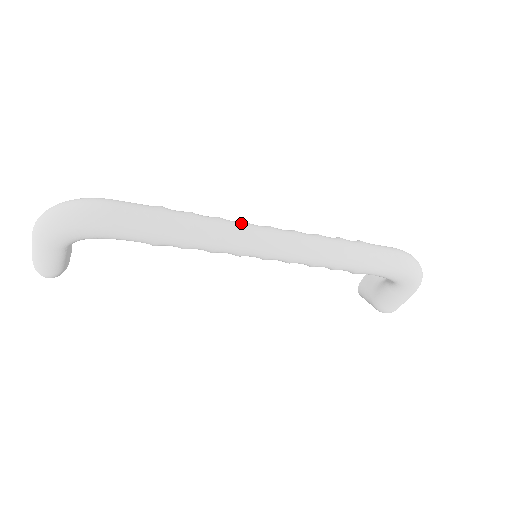
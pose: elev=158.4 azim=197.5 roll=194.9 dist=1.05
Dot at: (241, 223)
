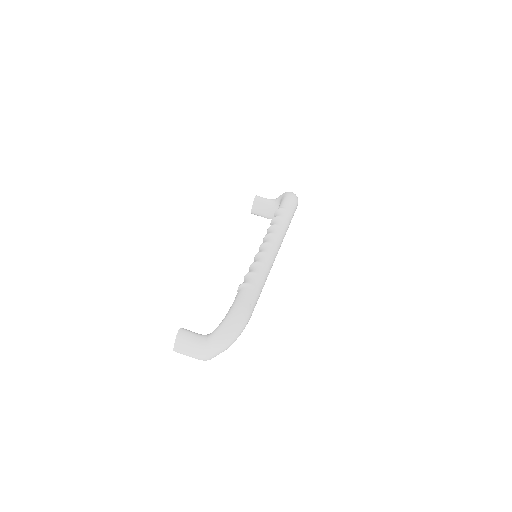
Dot at: (267, 256)
